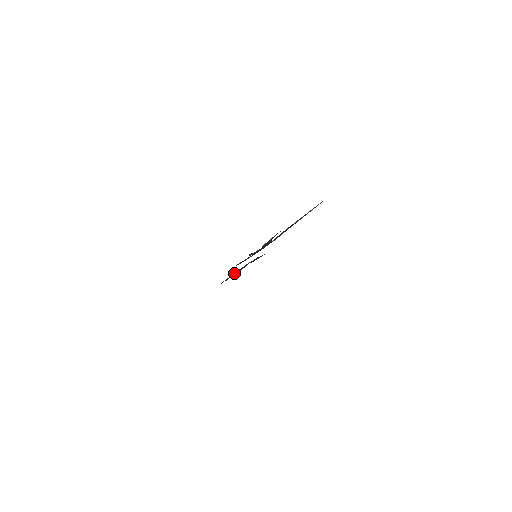
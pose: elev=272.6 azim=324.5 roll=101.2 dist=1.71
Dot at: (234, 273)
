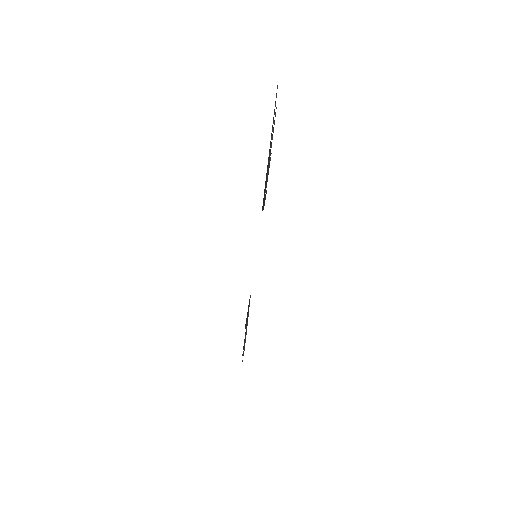
Dot at: (247, 321)
